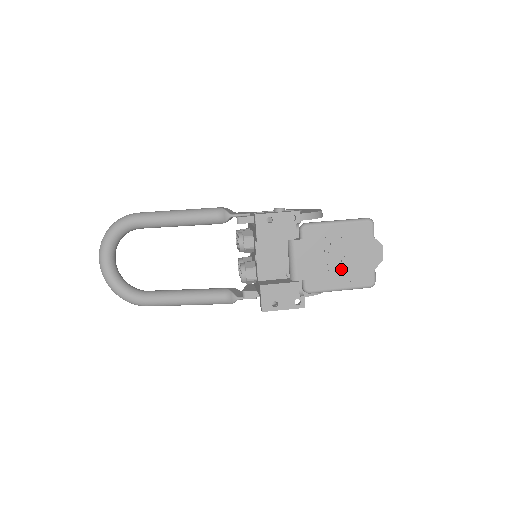
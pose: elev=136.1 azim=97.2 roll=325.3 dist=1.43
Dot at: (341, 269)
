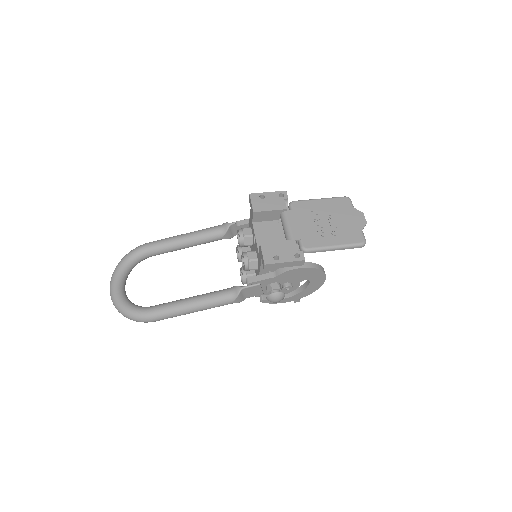
Dot at: (331, 231)
